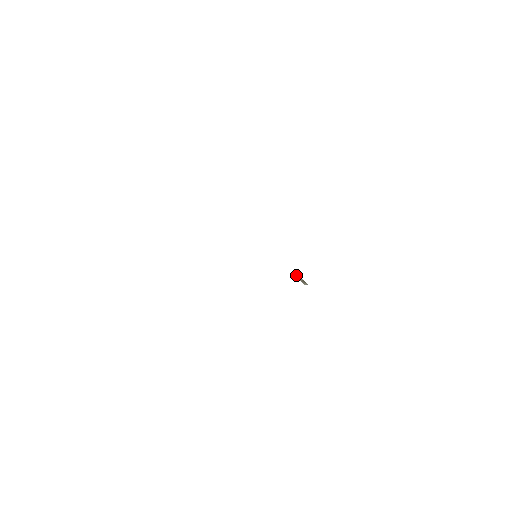
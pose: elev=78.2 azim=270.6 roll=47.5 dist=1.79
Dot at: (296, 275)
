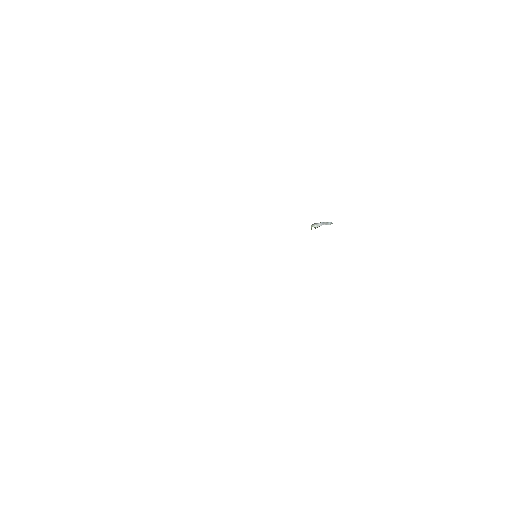
Dot at: occluded
